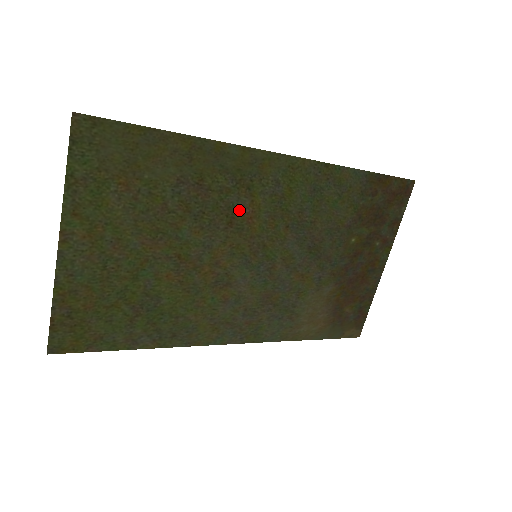
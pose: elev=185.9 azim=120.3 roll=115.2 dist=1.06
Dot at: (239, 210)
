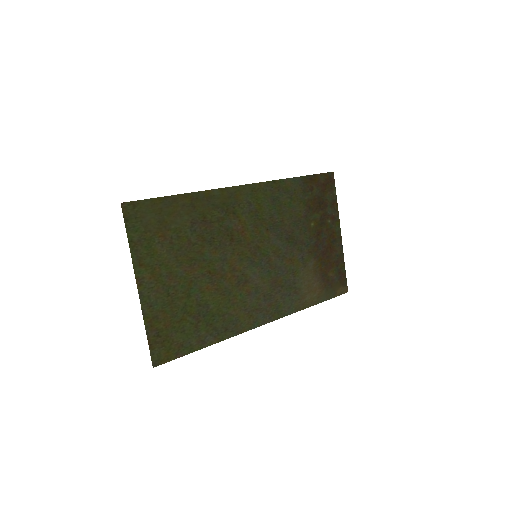
Dot at: (234, 229)
